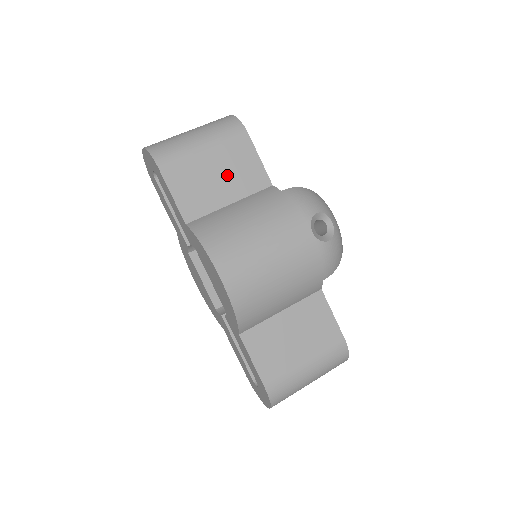
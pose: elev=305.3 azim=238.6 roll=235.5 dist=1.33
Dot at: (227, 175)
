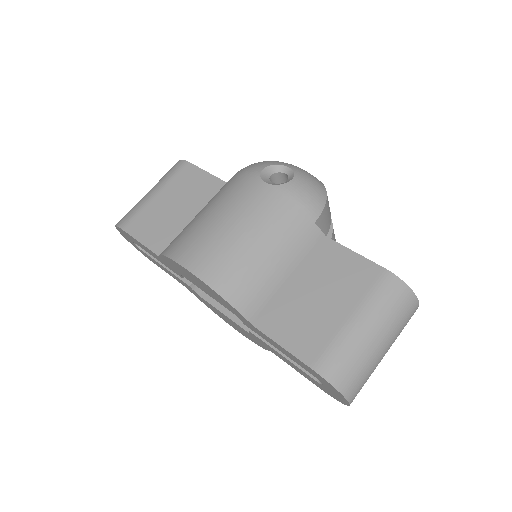
Dot at: (182, 200)
